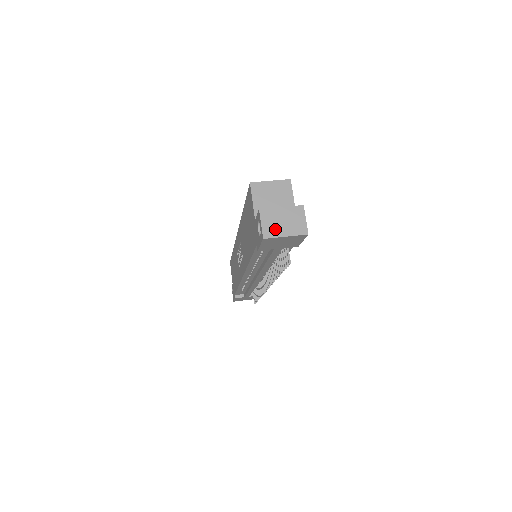
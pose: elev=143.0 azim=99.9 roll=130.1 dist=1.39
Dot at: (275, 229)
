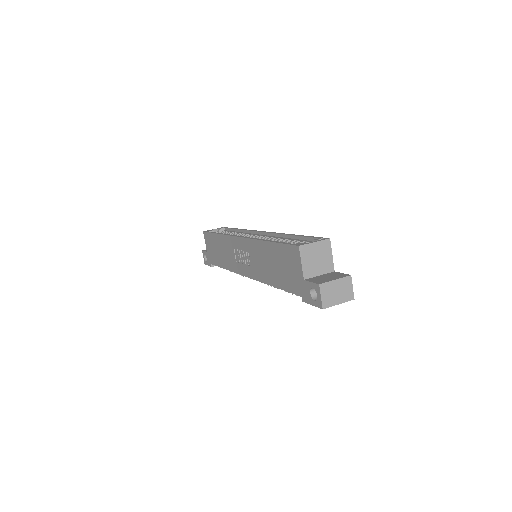
Dot at: (331, 299)
